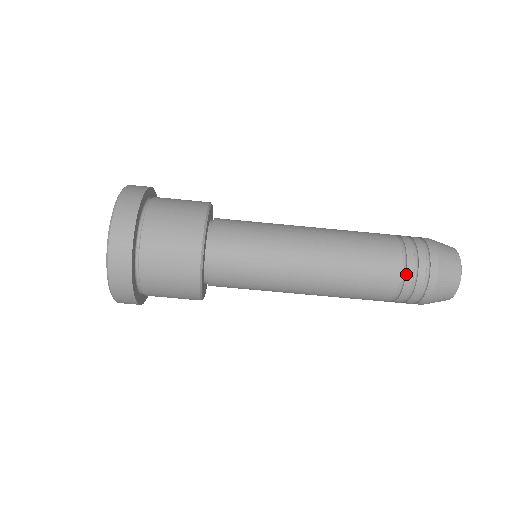
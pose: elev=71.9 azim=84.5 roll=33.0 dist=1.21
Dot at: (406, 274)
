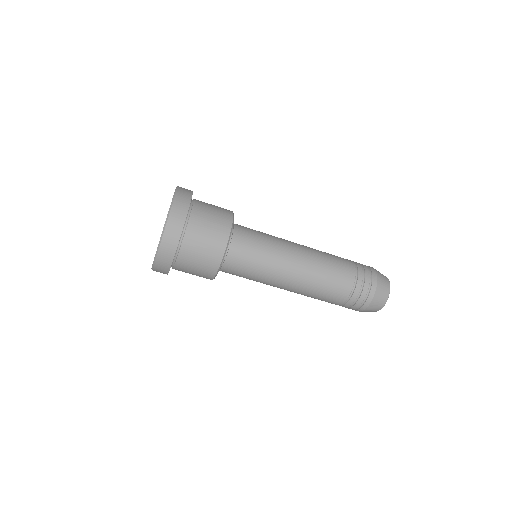
Dot at: (346, 304)
